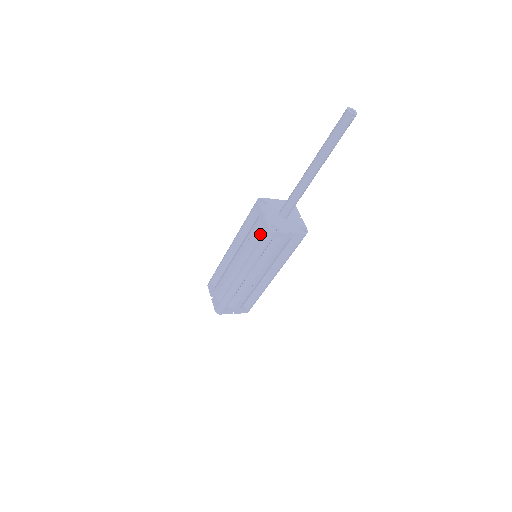
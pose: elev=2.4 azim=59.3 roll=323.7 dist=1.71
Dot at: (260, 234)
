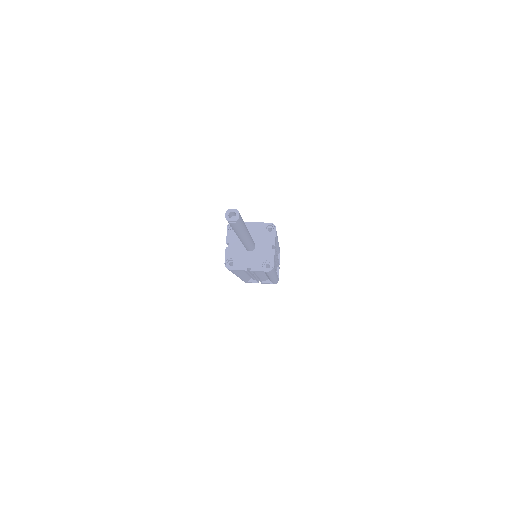
Dot at: occluded
